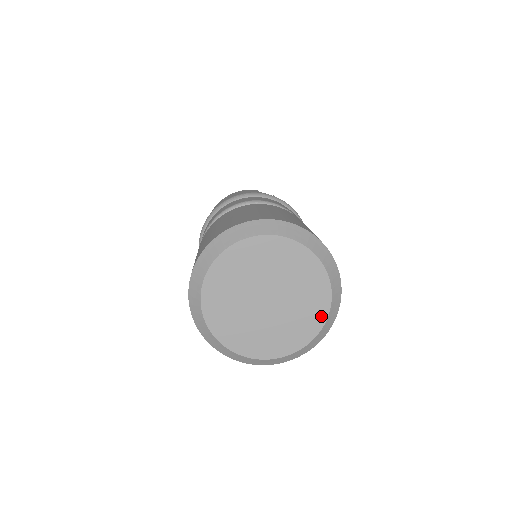
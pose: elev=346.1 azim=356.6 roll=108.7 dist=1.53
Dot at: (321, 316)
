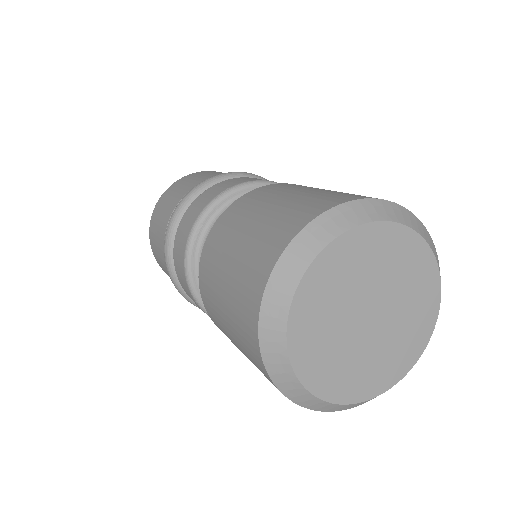
Dot at: (411, 359)
